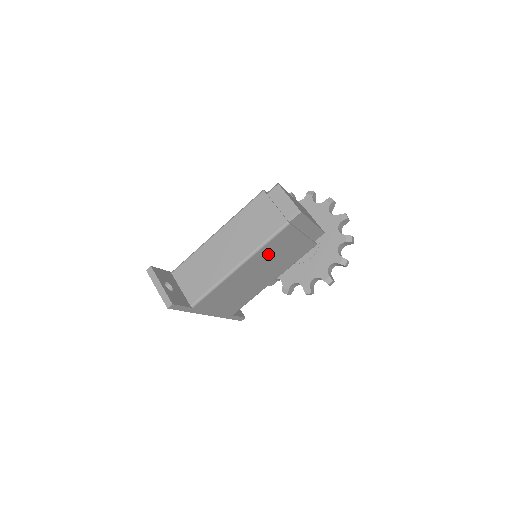
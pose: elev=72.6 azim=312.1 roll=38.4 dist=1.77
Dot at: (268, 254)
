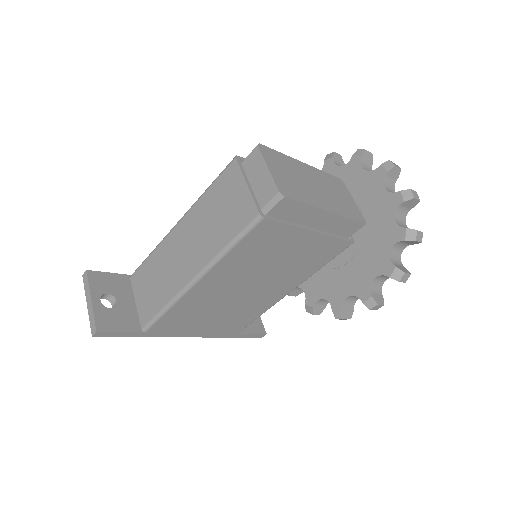
Dot at: (247, 262)
